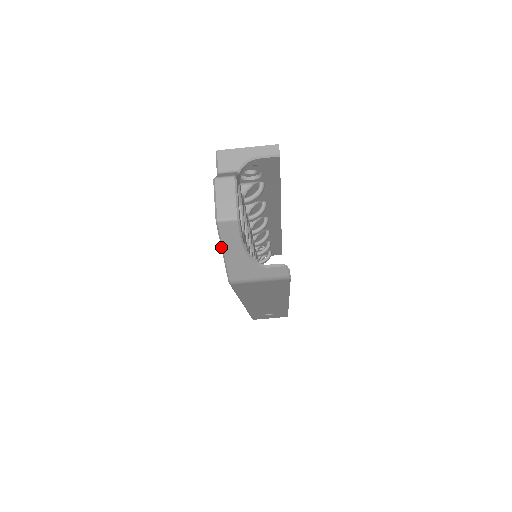
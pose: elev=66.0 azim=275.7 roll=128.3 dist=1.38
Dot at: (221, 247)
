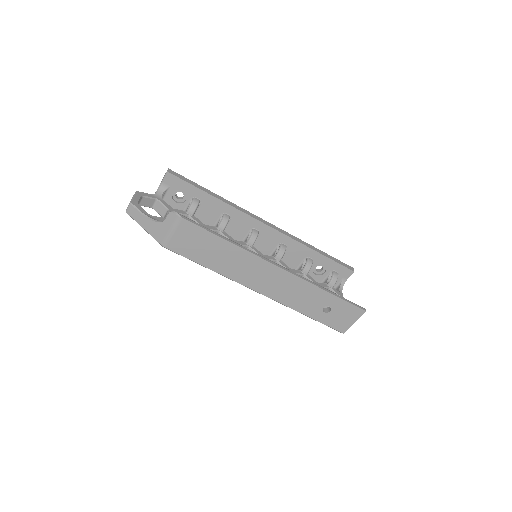
Dot at: occluded
